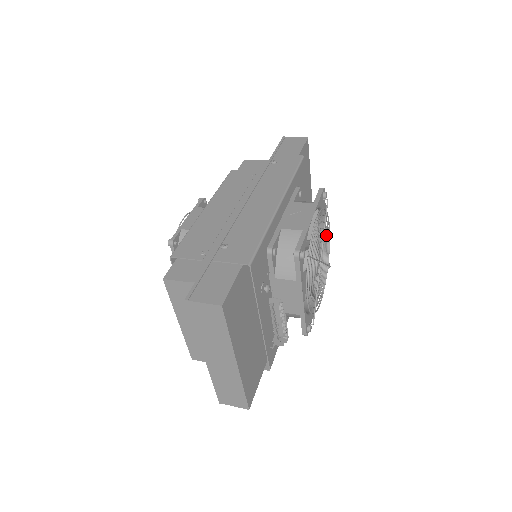
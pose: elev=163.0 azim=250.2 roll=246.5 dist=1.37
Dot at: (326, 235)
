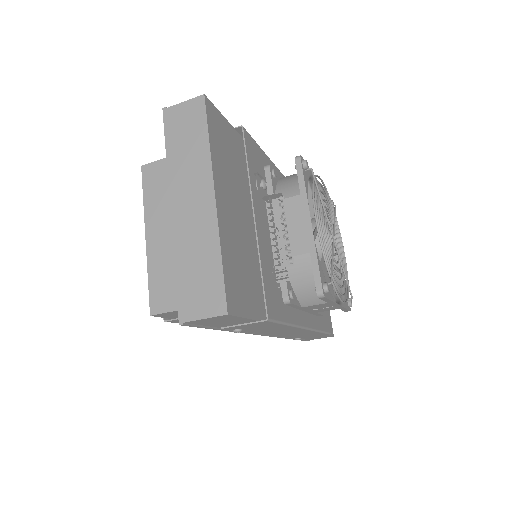
Dot at: occluded
